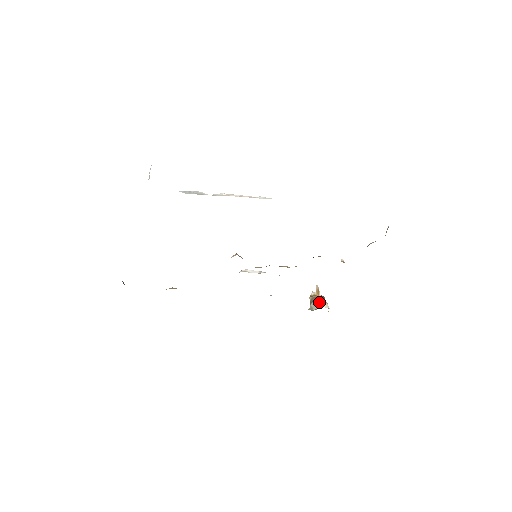
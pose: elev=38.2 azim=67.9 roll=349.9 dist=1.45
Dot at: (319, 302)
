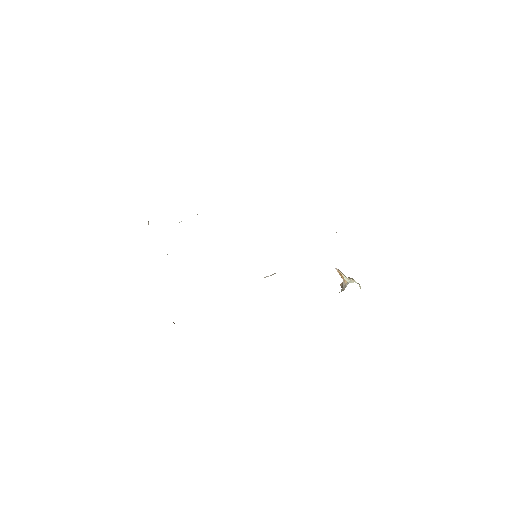
Dot at: (346, 282)
